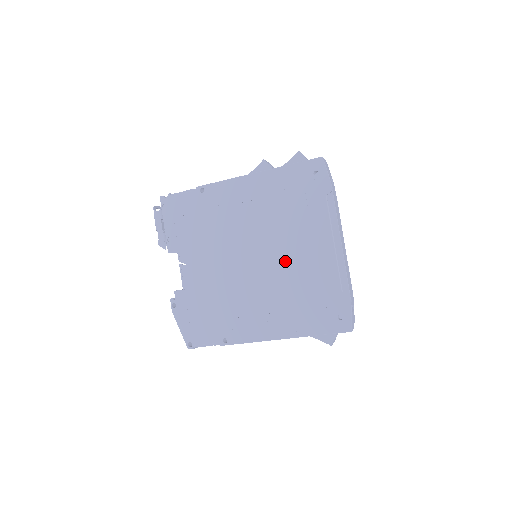
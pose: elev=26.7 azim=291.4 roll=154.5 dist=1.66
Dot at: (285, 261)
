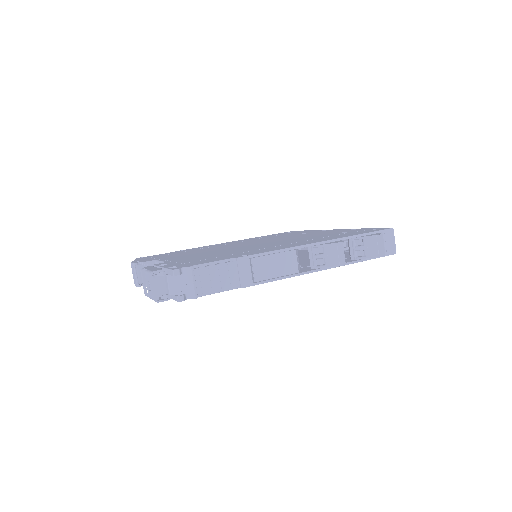
Dot at: occluded
